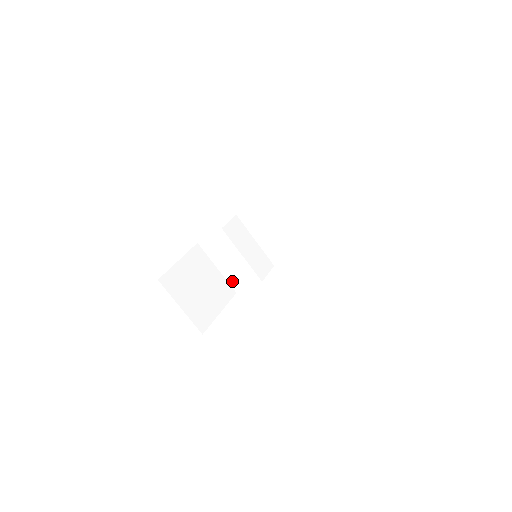
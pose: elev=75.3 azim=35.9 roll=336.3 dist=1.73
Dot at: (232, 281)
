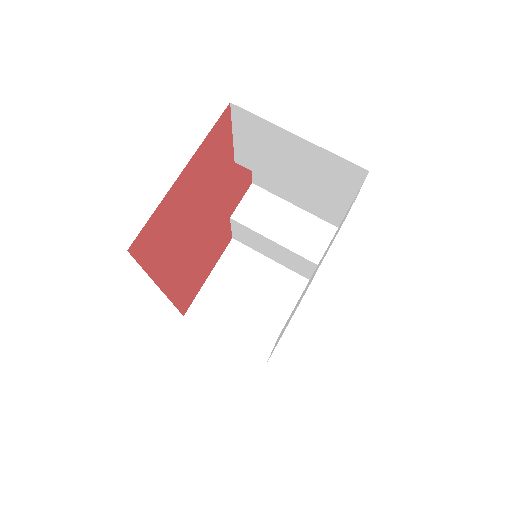
Dot at: (296, 270)
